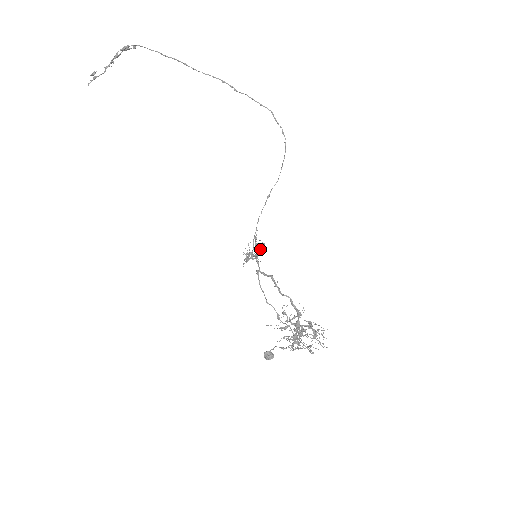
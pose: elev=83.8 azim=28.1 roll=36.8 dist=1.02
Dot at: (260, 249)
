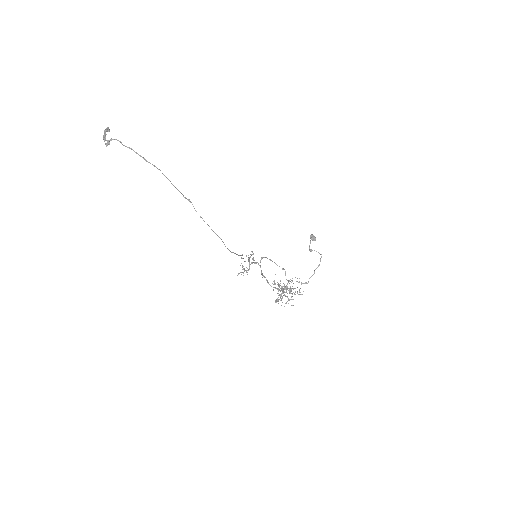
Dot at: occluded
